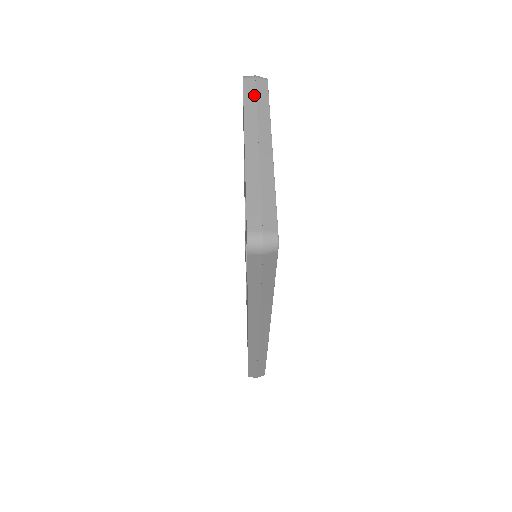
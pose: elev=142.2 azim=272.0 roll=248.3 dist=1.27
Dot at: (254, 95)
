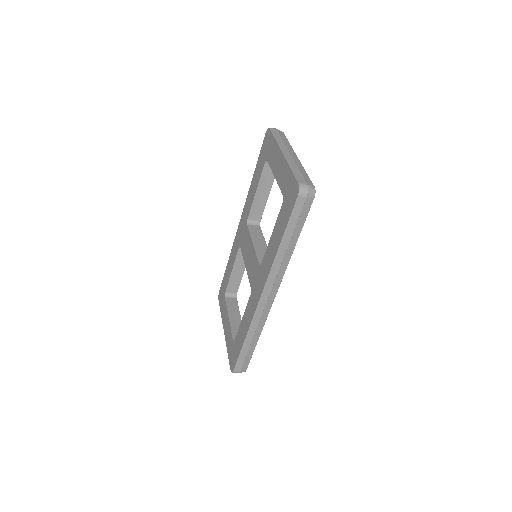
Dot at: (279, 135)
